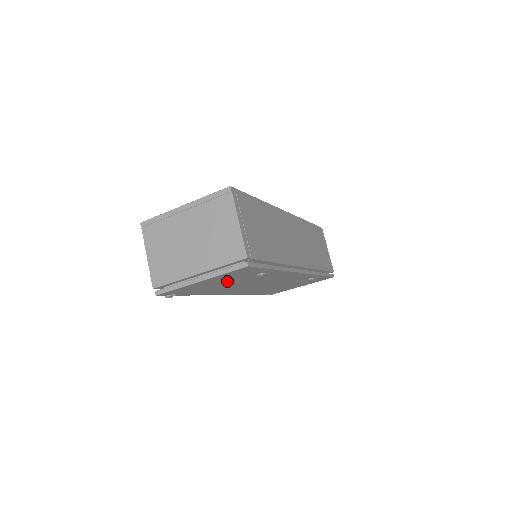
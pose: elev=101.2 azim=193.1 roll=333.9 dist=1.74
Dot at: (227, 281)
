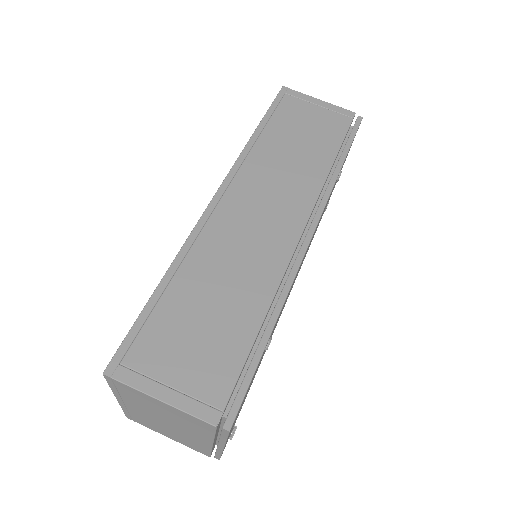
Dot at: occluded
